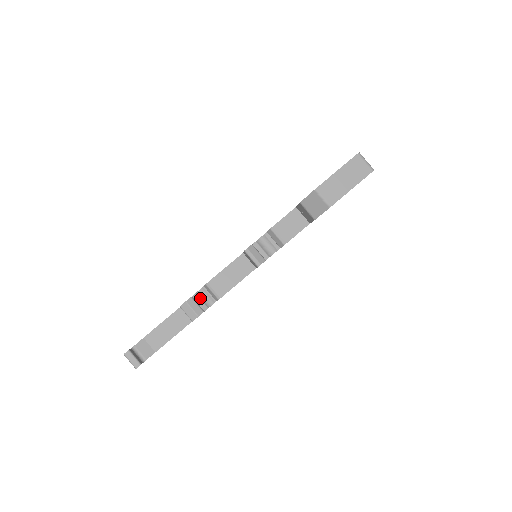
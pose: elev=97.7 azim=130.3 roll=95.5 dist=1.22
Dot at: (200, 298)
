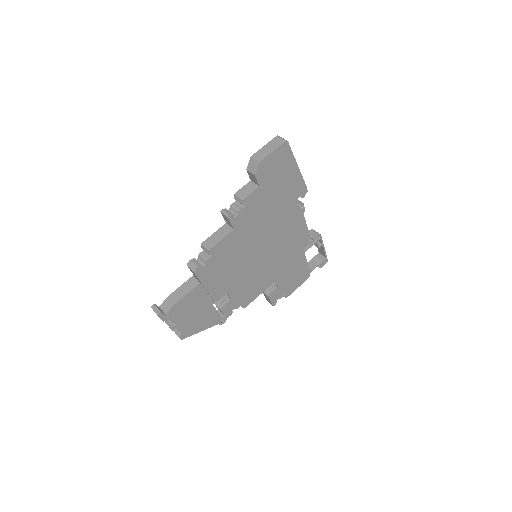
Dot at: (201, 259)
